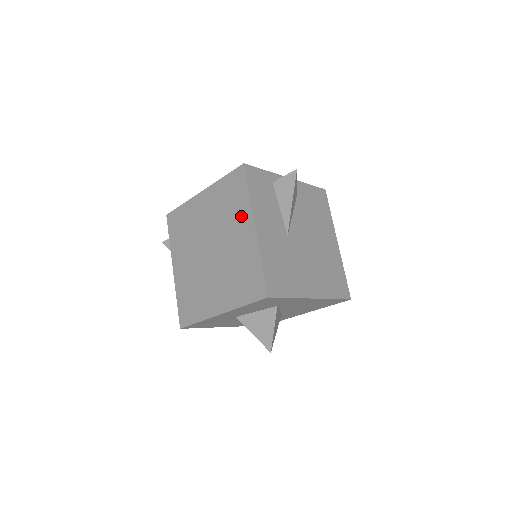
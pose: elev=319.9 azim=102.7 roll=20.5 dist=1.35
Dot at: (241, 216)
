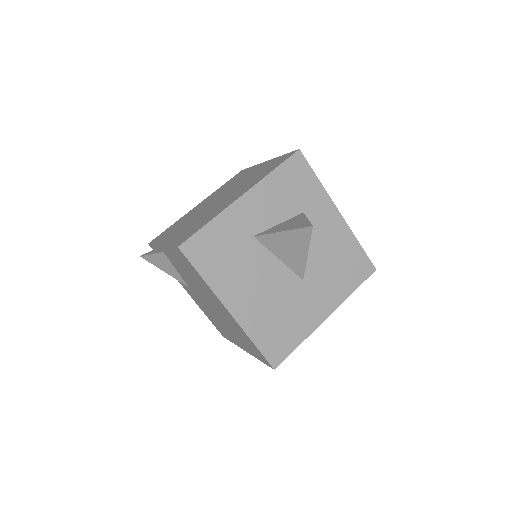
Dot at: (249, 172)
